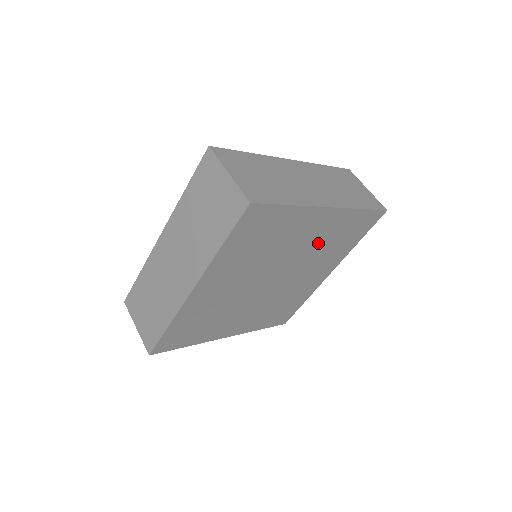
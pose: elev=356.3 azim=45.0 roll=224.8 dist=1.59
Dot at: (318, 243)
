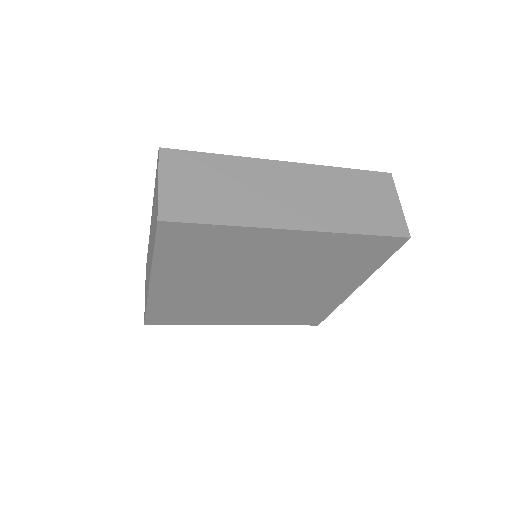
Dot at: (305, 261)
